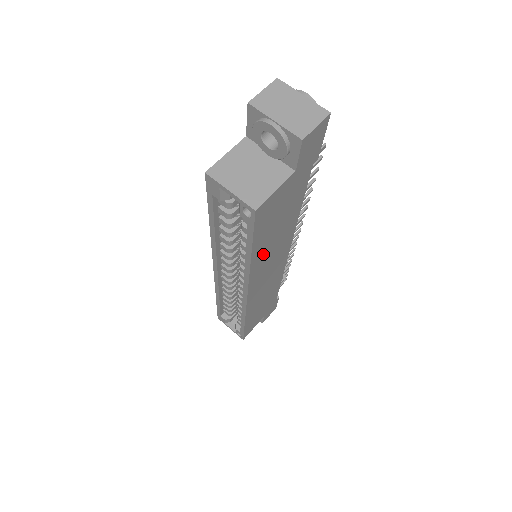
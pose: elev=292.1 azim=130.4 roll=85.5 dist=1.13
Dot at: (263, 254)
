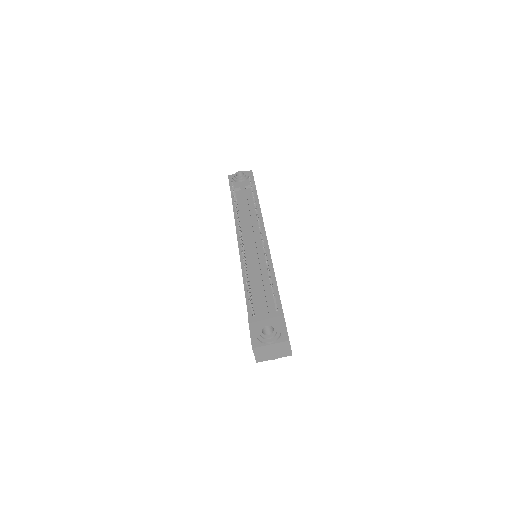
Dot at: occluded
